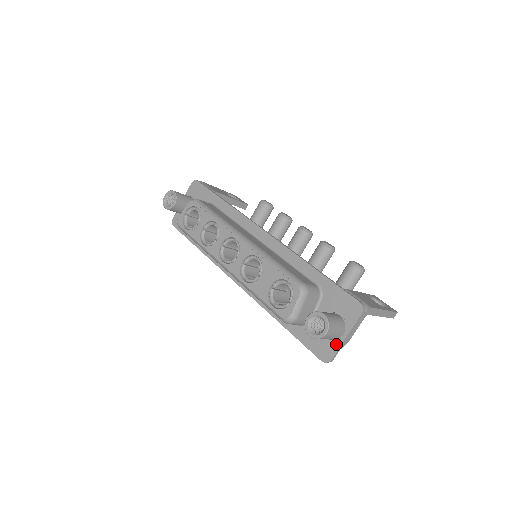
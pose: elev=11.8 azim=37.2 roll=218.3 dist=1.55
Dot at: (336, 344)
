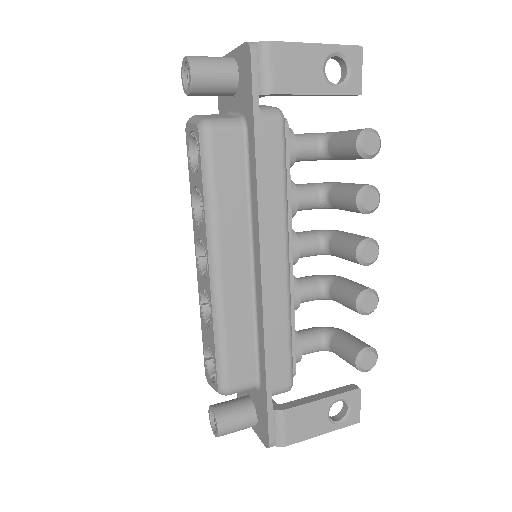
Dot at: occluded
